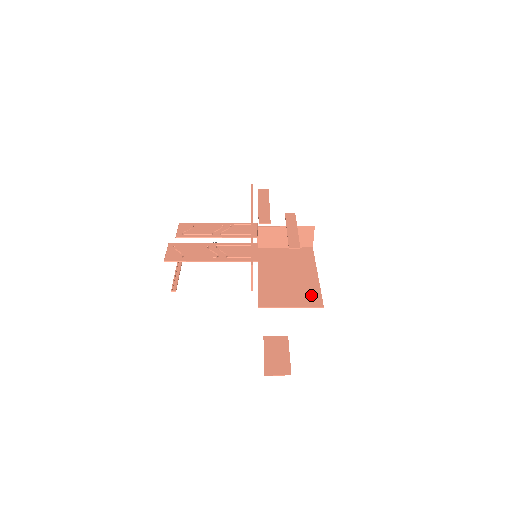
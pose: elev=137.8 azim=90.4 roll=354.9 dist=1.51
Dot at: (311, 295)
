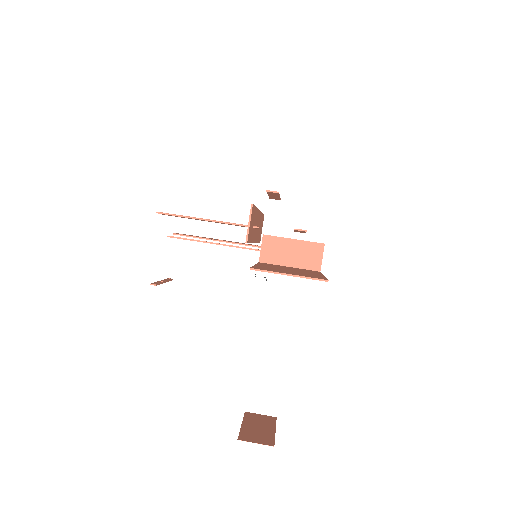
Dot at: (314, 276)
